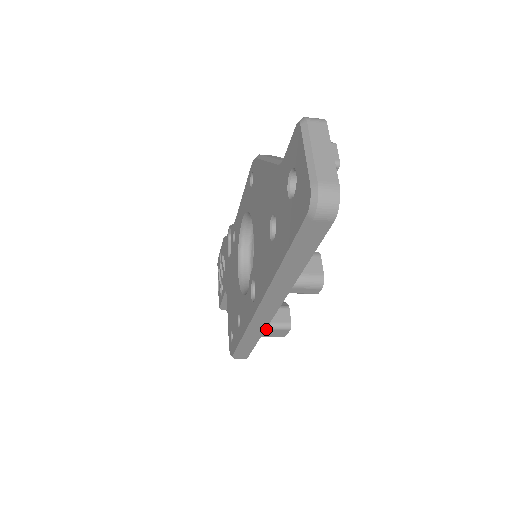
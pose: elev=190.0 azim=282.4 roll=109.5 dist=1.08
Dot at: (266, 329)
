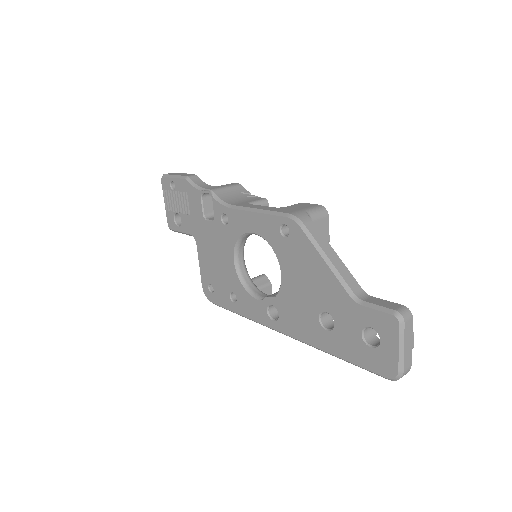
Dot at: occluded
